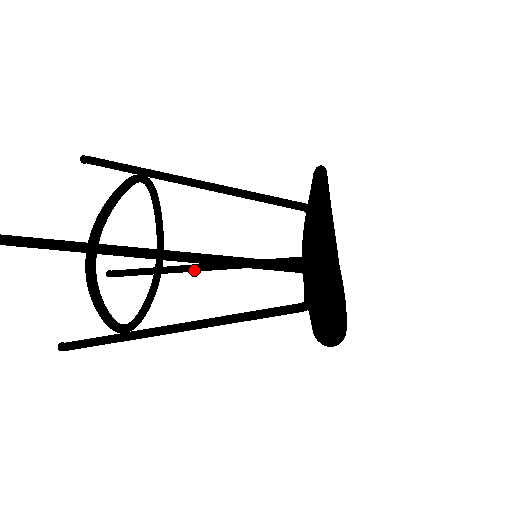
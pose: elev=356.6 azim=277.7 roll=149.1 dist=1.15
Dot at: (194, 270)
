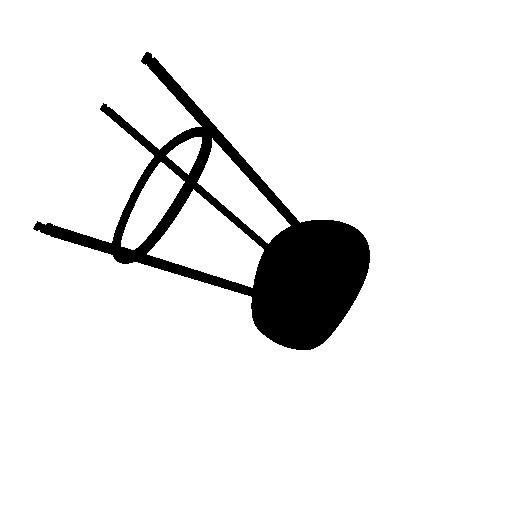
Dot at: occluded
